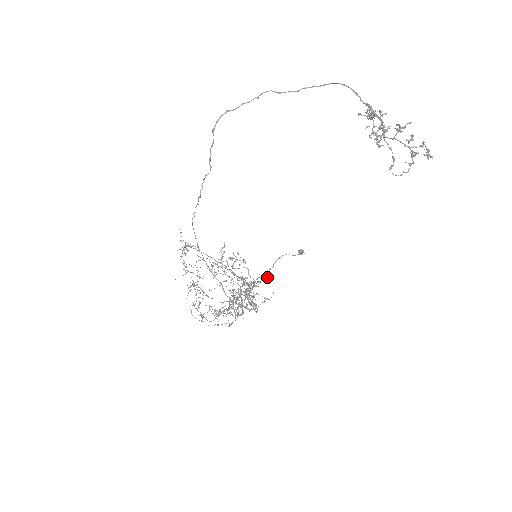
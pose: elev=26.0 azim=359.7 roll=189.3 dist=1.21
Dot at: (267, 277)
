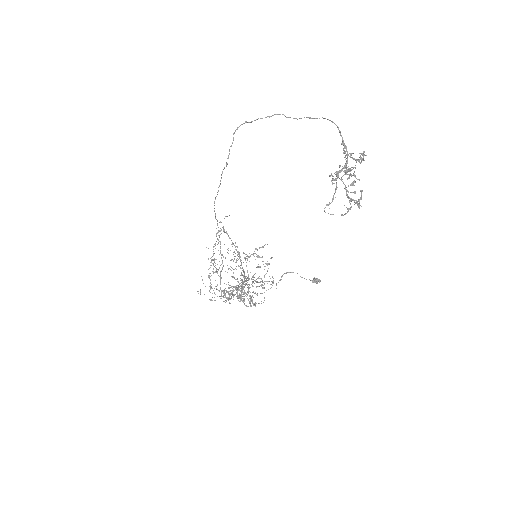
Dot at: occluded
